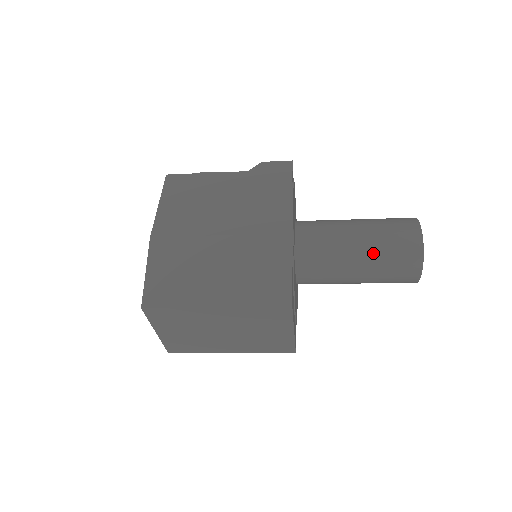
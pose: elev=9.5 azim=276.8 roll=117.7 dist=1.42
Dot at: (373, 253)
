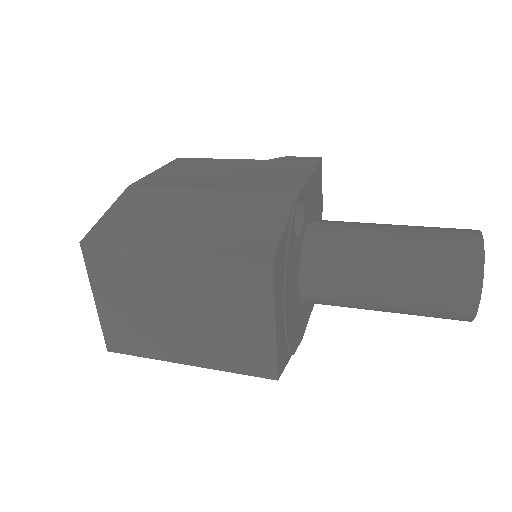
Dot at: (409, 252)
